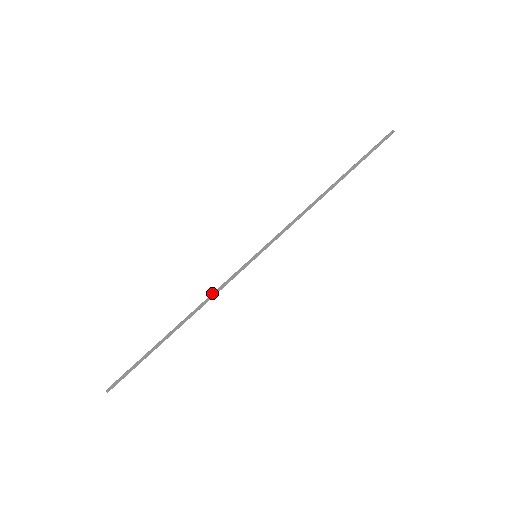
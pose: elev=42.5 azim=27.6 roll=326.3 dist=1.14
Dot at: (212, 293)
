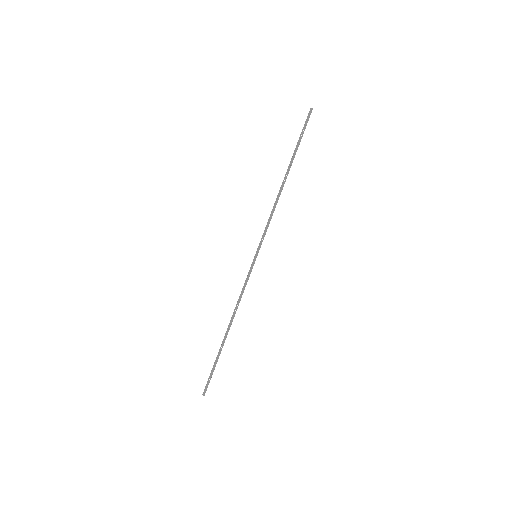
Dot at: (239, 297)
